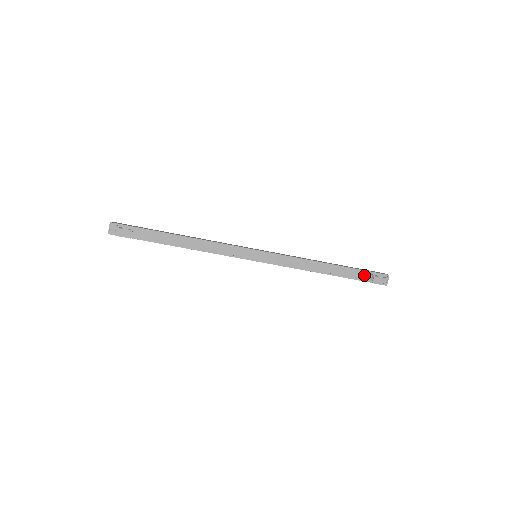
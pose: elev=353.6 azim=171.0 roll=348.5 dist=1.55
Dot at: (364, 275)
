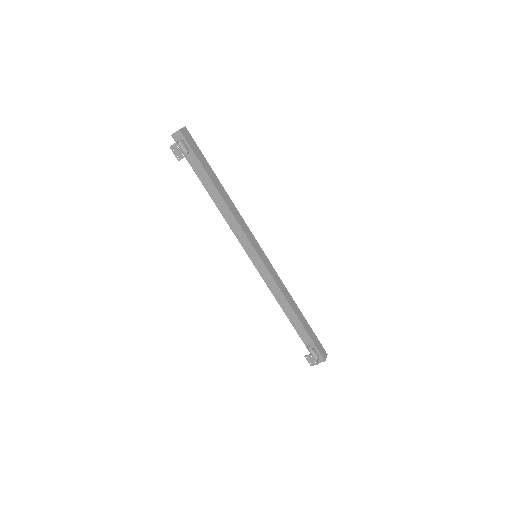
Dot at: (310, 343)
